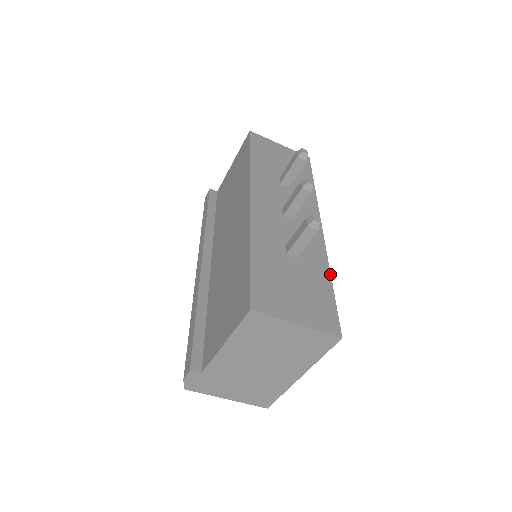
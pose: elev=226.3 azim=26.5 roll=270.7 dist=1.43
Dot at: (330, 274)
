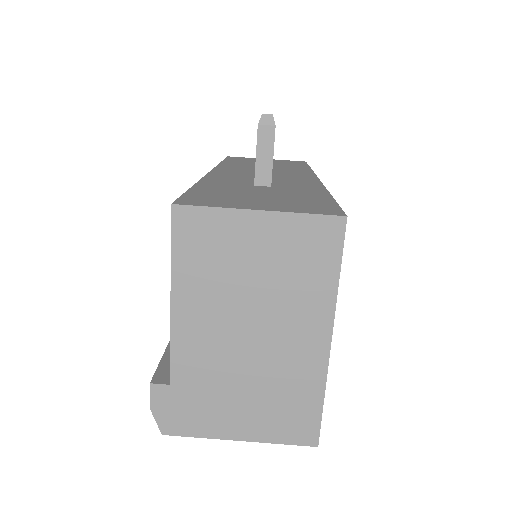
Dot at: (328, 192)
